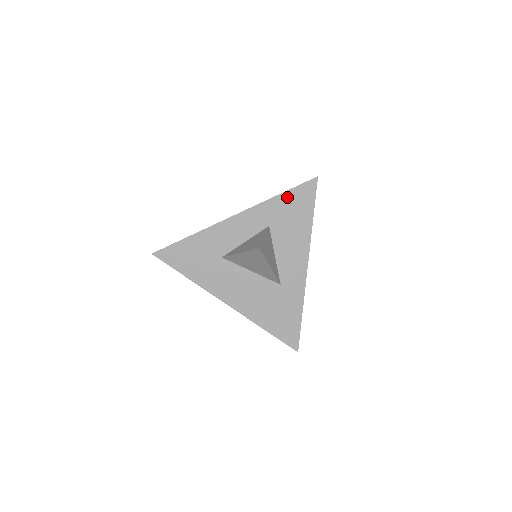
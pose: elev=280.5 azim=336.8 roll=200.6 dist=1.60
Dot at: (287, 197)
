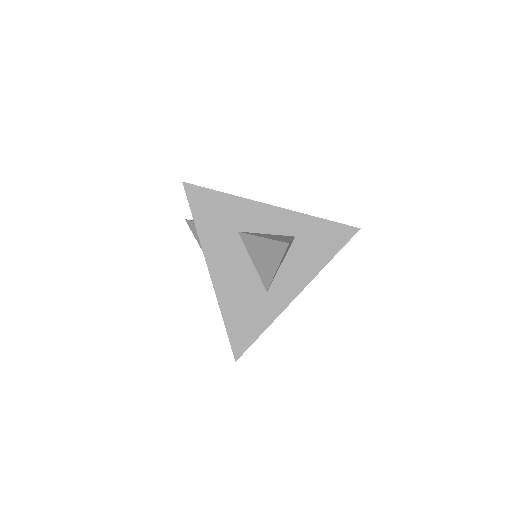
Dot at: (326, 225)
